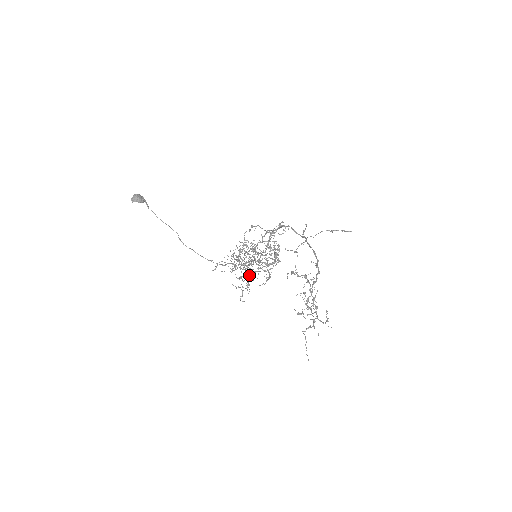
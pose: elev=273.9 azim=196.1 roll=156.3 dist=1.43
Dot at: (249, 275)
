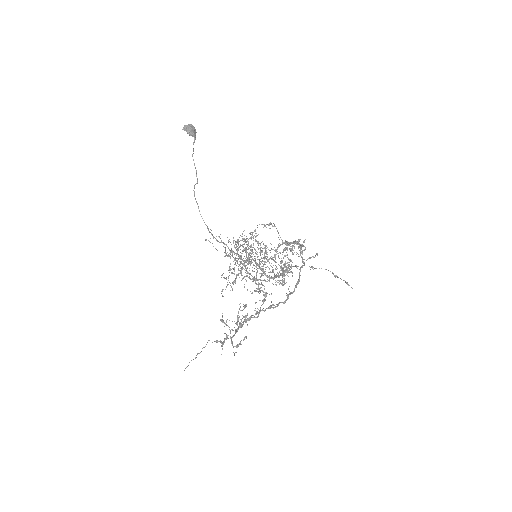
Dot at: (240, 272)
